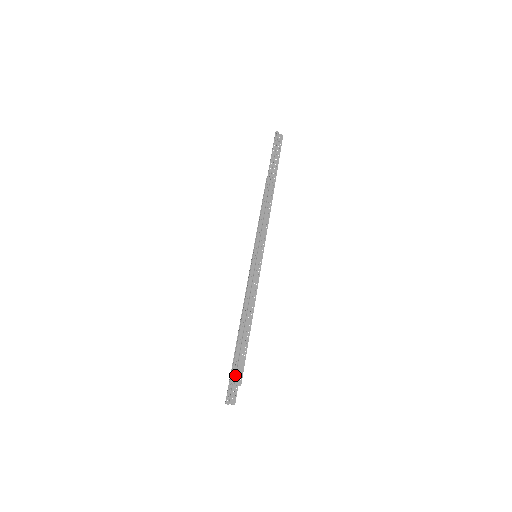
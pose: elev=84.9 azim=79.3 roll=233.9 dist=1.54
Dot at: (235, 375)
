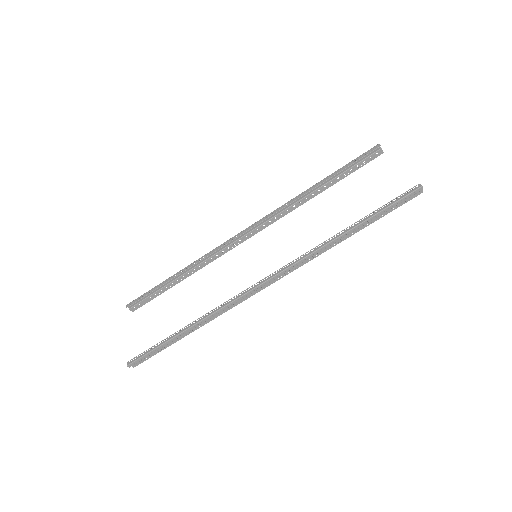
Dot at: (135, 364)
